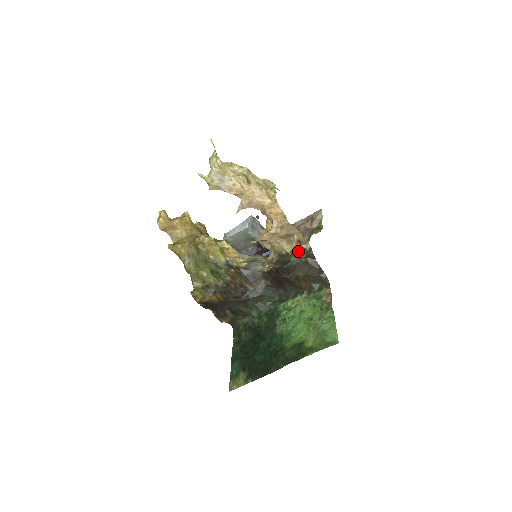
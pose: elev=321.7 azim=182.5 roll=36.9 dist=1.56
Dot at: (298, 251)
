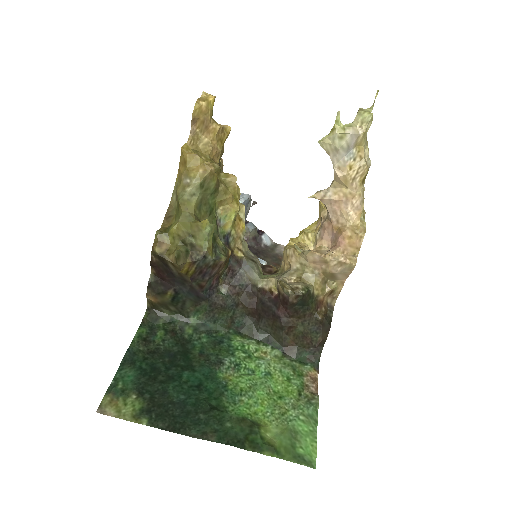
Dot at: (322, 301)
